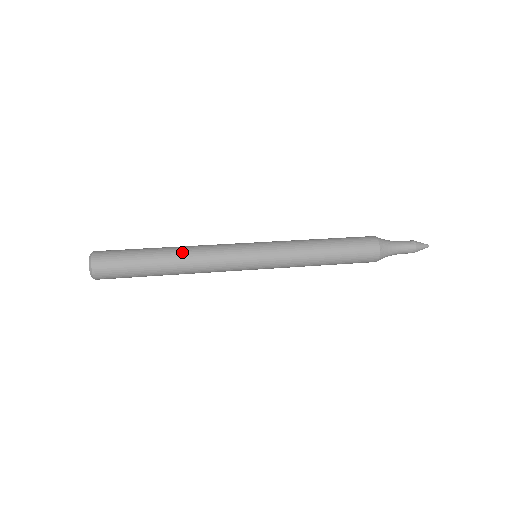
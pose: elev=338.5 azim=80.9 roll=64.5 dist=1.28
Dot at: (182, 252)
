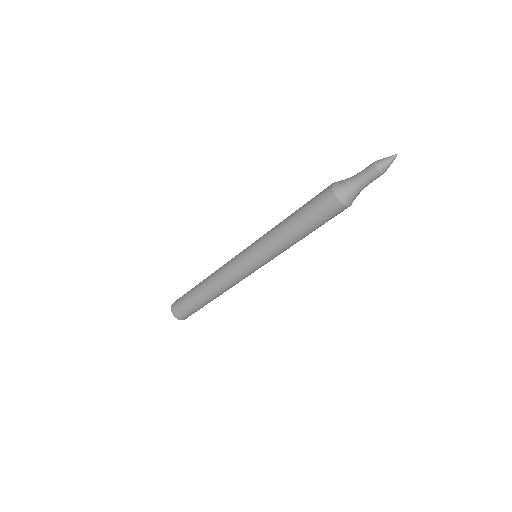
Dot at: occluded
